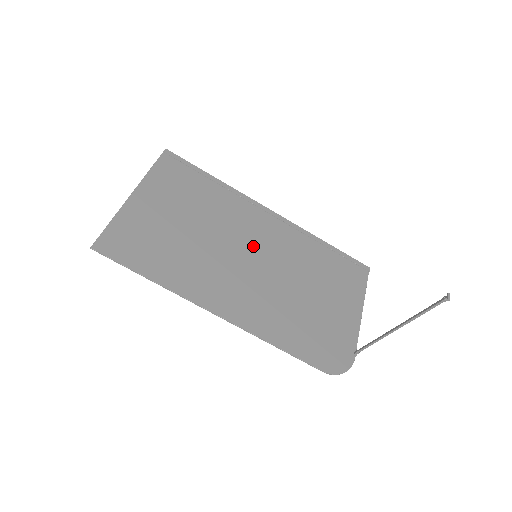
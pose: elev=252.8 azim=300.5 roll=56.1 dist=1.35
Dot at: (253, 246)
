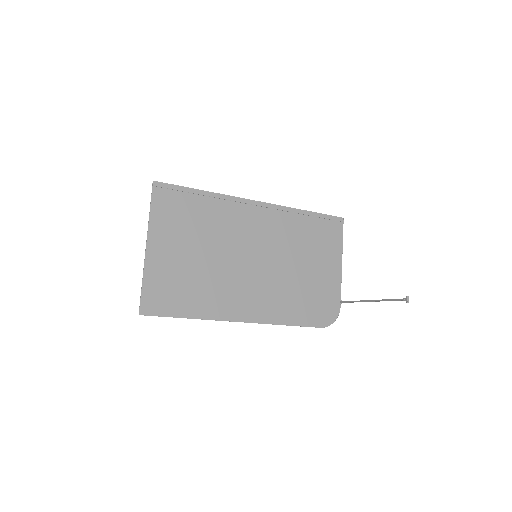
Dot at: (251, 247)
